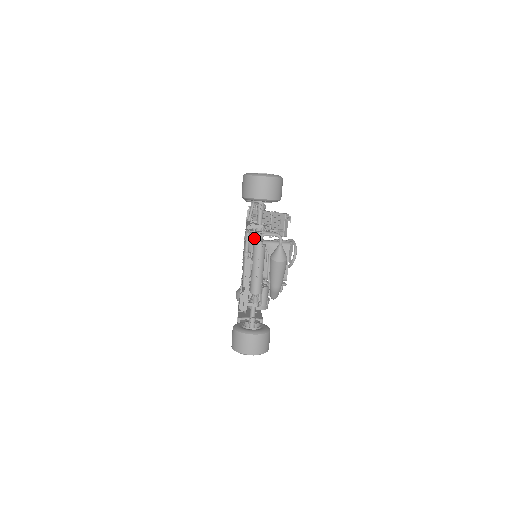
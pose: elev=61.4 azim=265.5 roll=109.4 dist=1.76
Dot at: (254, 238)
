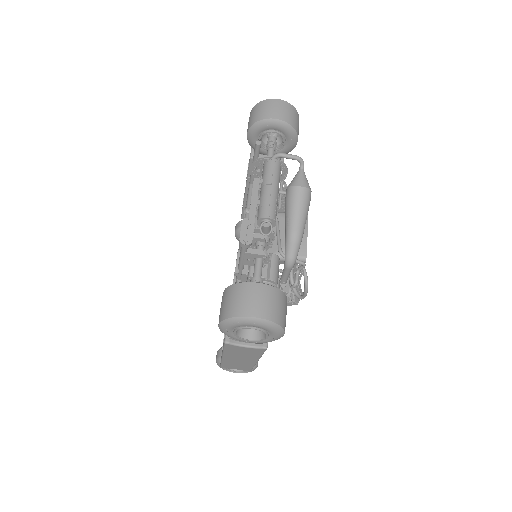
Dot at: occluded
